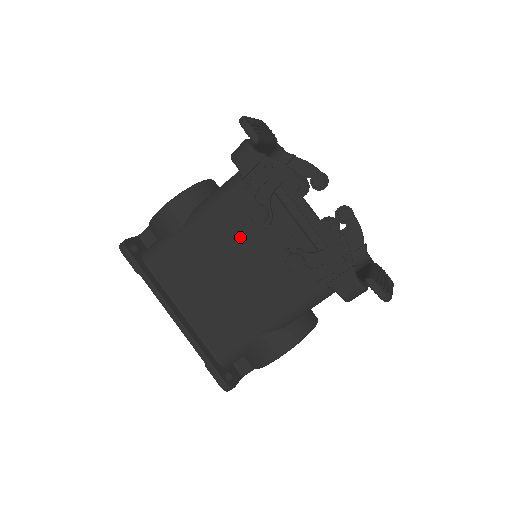
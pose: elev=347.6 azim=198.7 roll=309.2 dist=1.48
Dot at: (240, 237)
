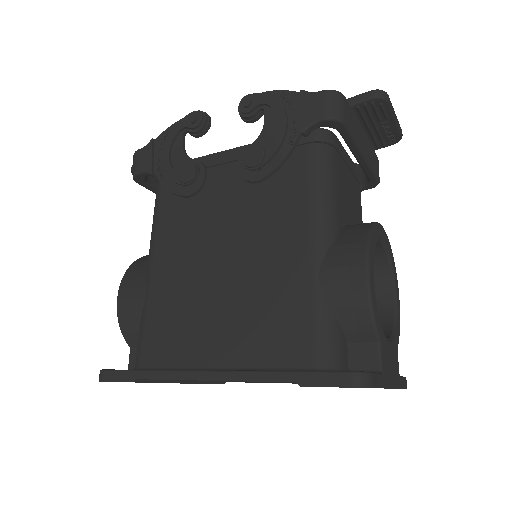
Dot at: (199, 221)
